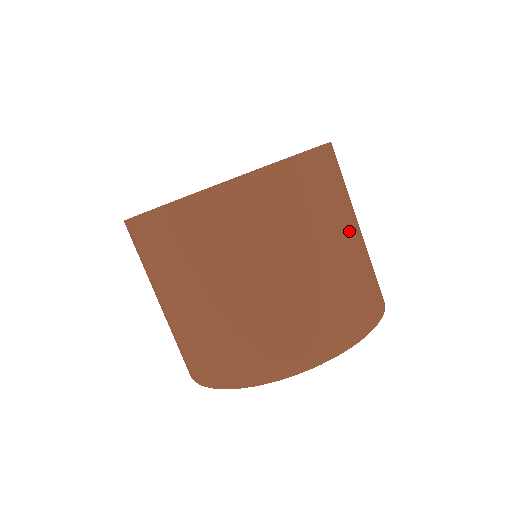
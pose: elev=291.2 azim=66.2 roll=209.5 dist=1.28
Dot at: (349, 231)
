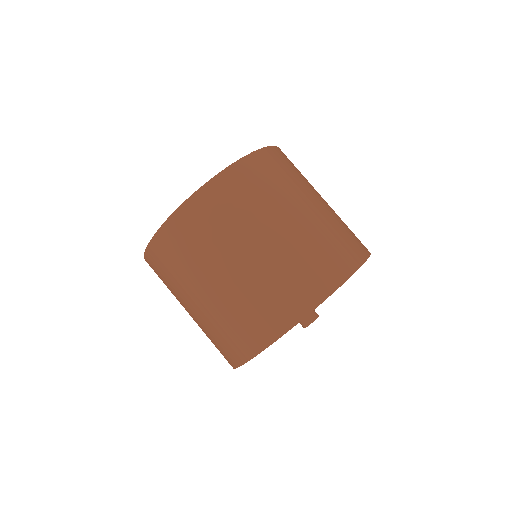
Dot at: (305, 204)
